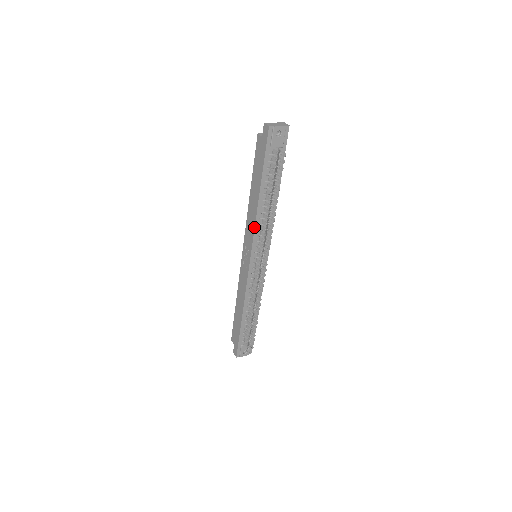
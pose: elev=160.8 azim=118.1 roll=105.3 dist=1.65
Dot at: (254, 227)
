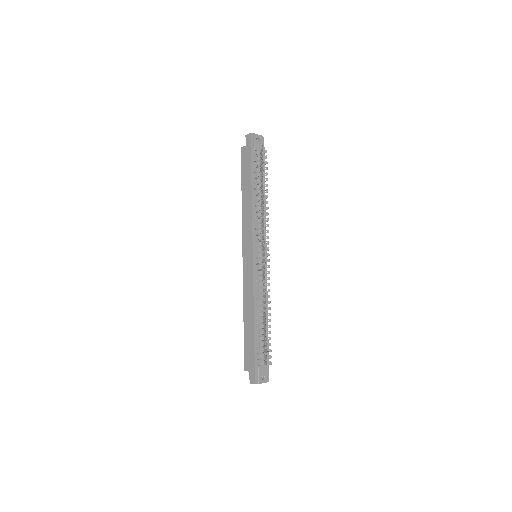
Dot at: (251, 220)
